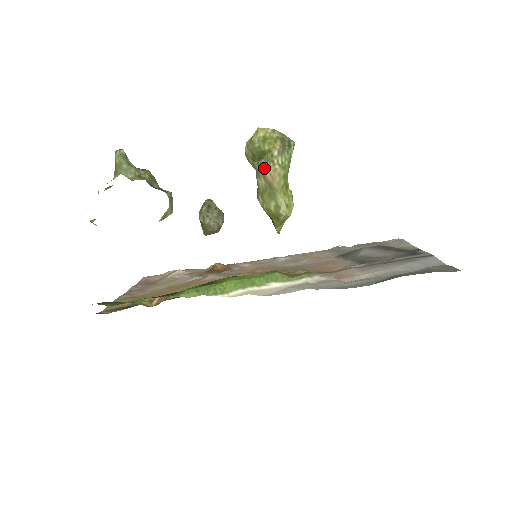
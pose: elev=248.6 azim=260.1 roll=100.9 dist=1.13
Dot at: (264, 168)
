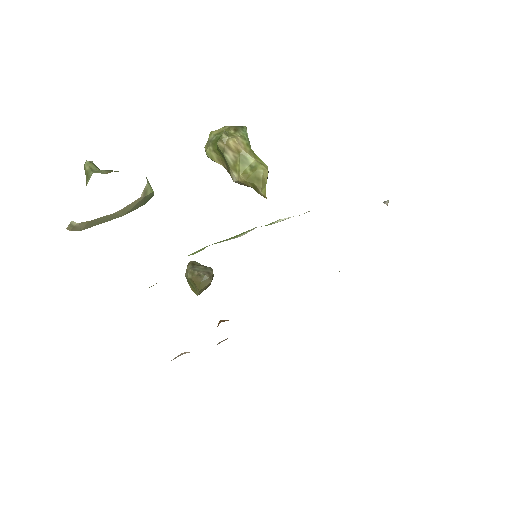
Dot at: (227, 140)
